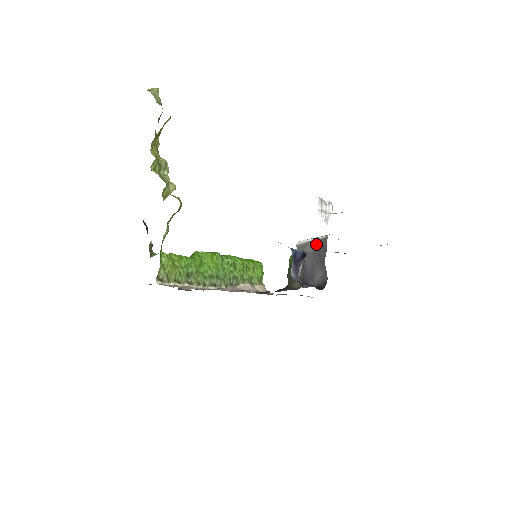
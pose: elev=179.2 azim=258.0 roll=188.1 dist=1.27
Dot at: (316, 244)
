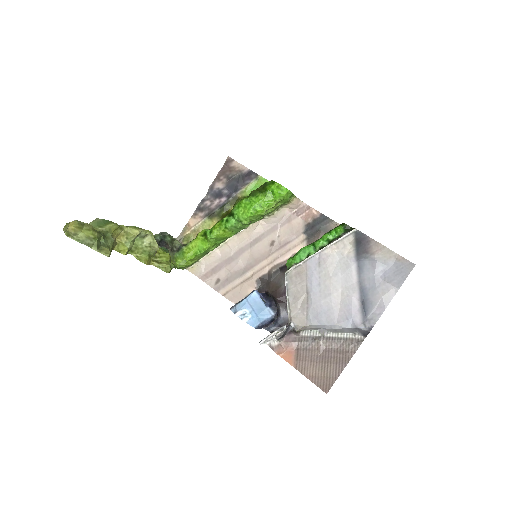
Dot at: (288, 307)
